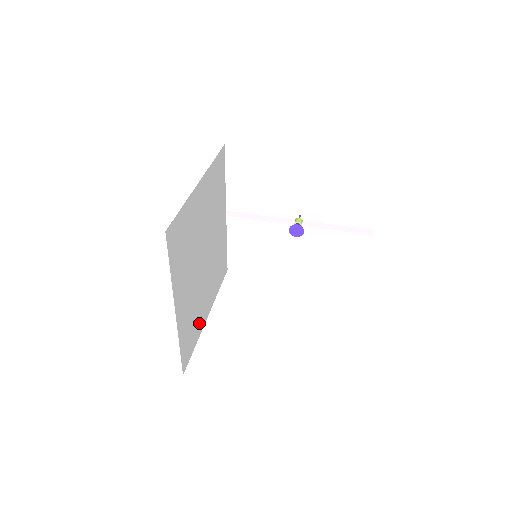
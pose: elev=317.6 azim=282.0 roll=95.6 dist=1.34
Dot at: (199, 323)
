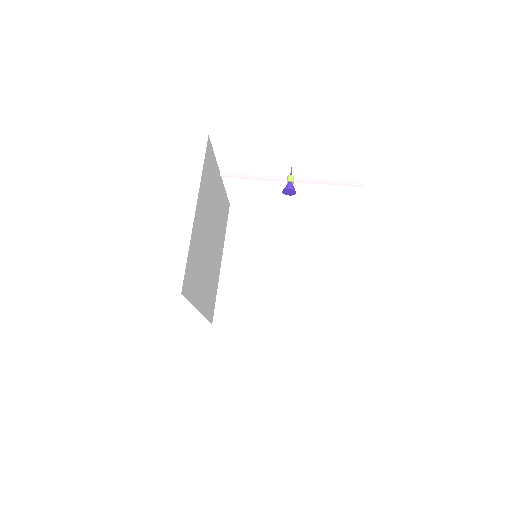
Dot at: (216, 280)
